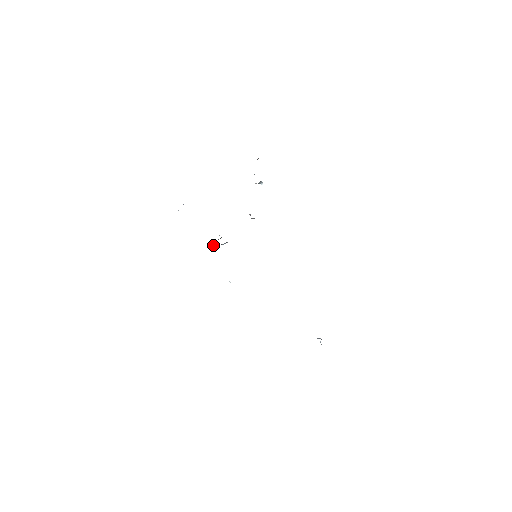
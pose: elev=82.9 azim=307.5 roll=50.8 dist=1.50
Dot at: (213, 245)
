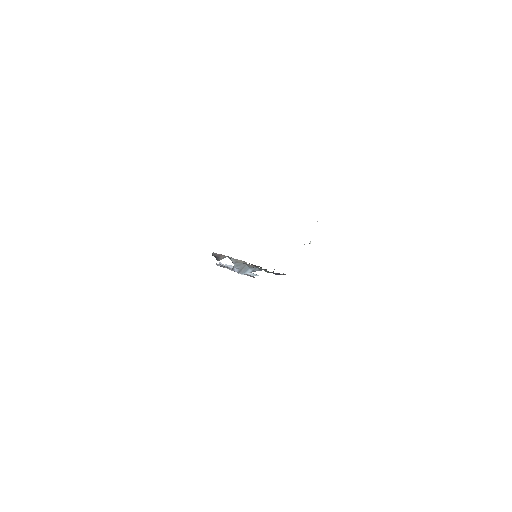
Dot at: (234, 265)
